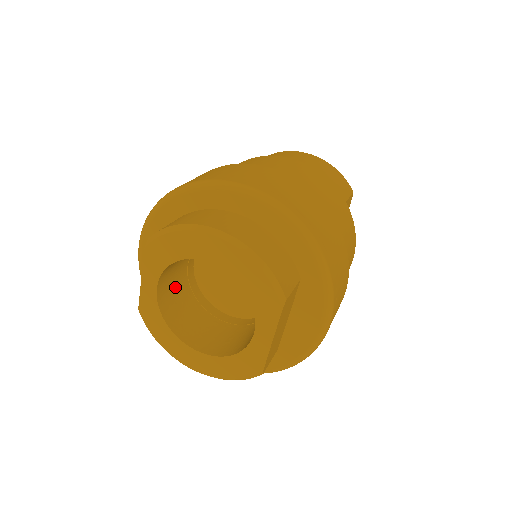
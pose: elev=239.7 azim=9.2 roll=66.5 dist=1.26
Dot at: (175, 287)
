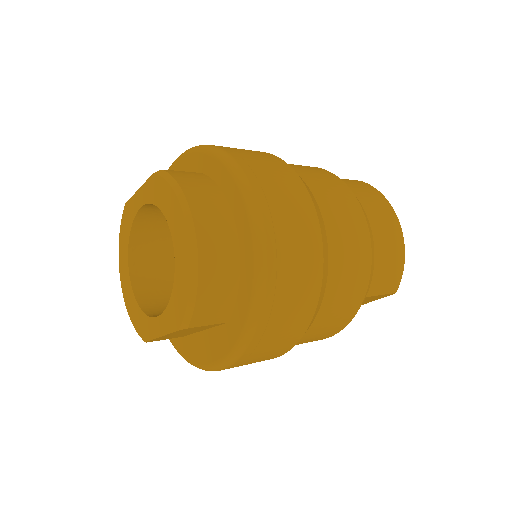
Dot at: occluded
